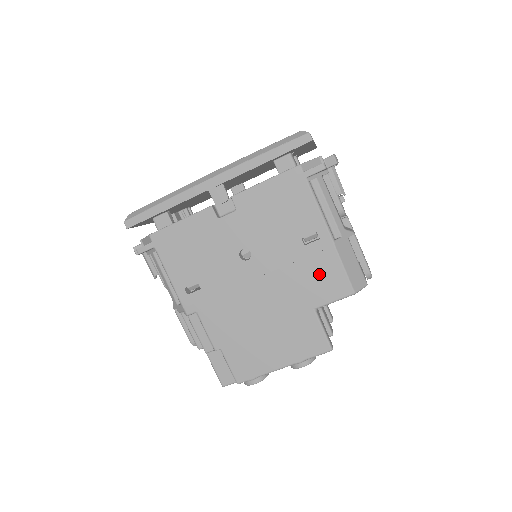
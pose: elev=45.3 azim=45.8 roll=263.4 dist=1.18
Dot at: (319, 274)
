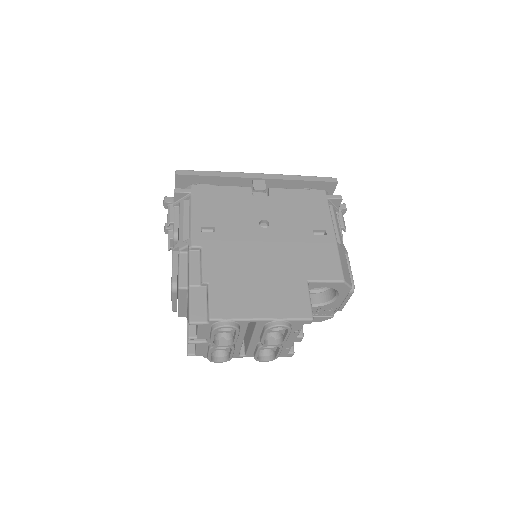
Dot at: (319, 257)
